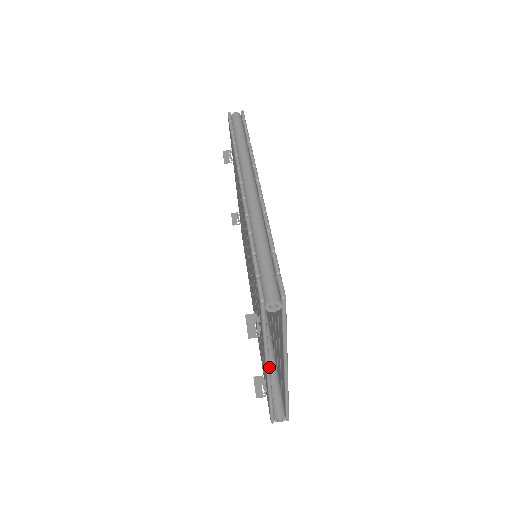
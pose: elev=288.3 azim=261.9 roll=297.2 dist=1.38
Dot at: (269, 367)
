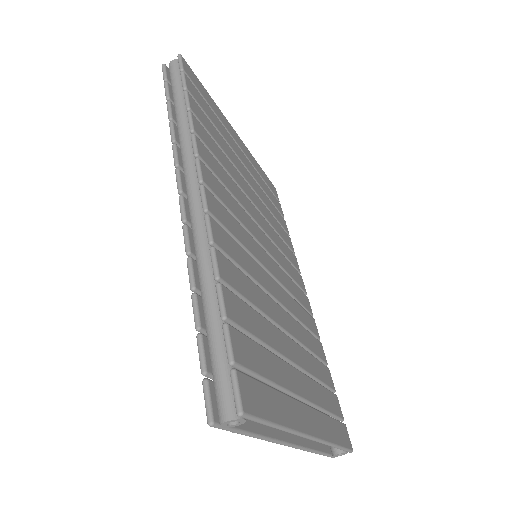
Dot at: (285, 443)
